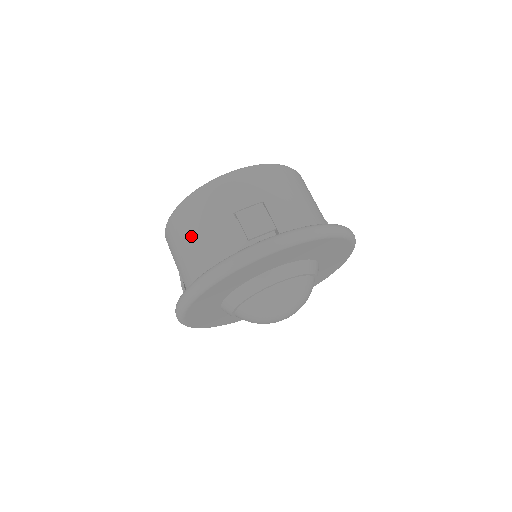
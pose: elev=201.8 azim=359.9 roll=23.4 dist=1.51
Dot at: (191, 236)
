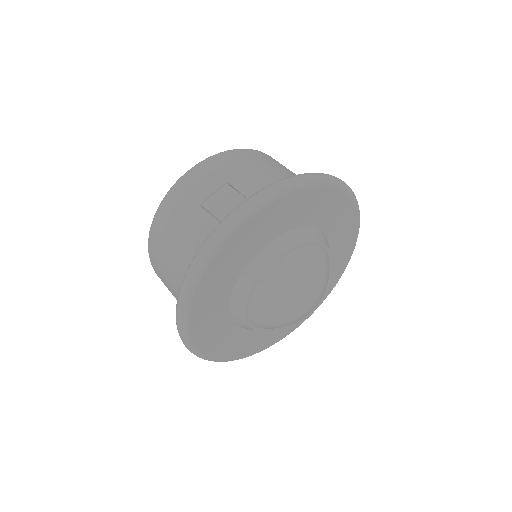
Dot at: (169, 251)
